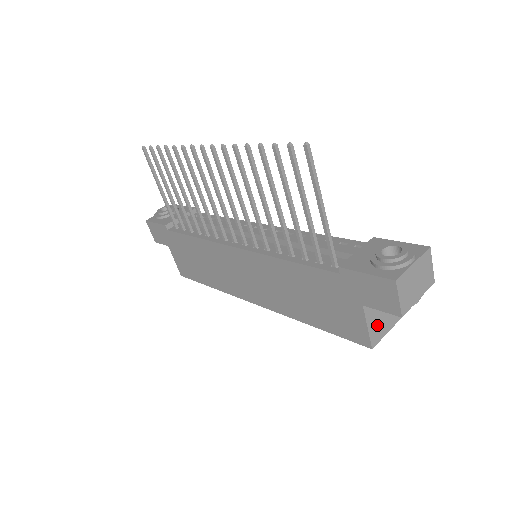
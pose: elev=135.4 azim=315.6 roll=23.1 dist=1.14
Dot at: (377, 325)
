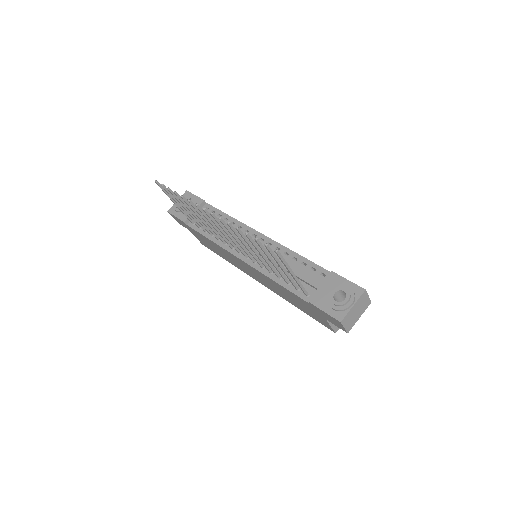
Dot at: occluded
